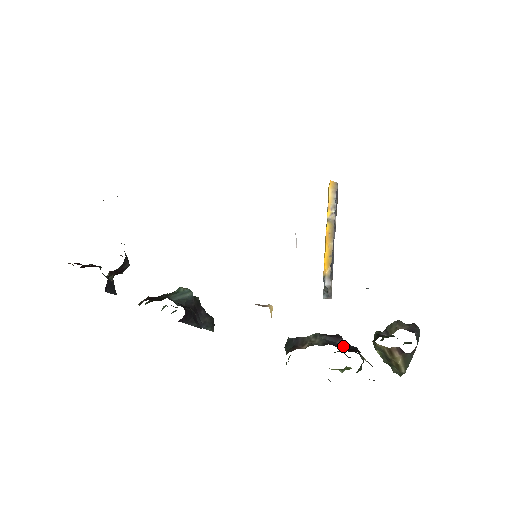
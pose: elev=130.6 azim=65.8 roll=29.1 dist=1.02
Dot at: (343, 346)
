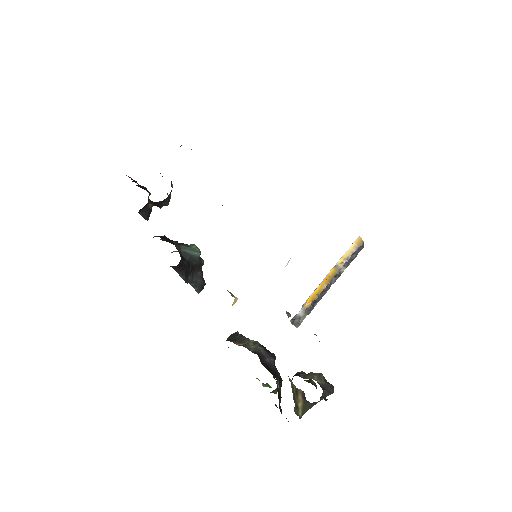
Dot at: (268, 364)
